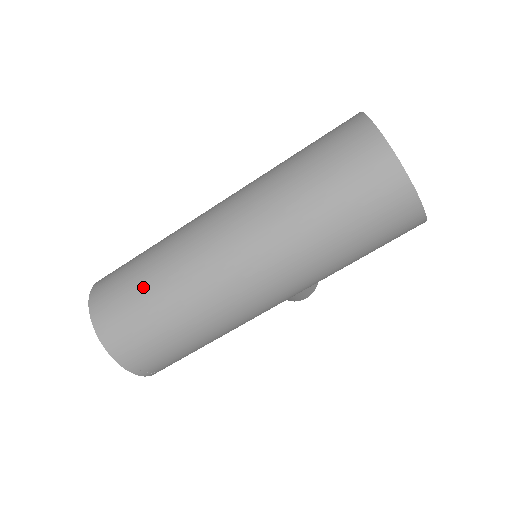
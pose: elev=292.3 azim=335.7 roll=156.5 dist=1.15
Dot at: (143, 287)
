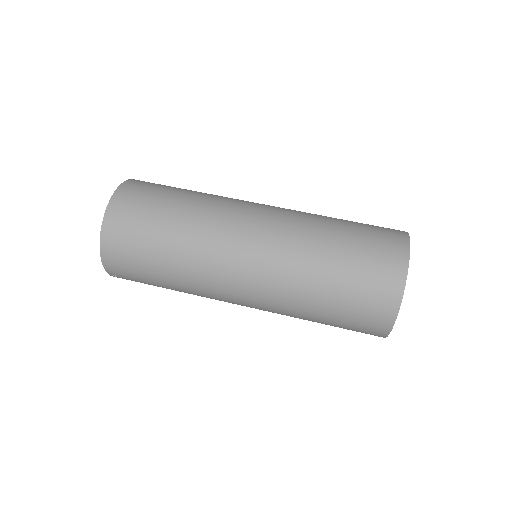
Dot at: (161, 231)
